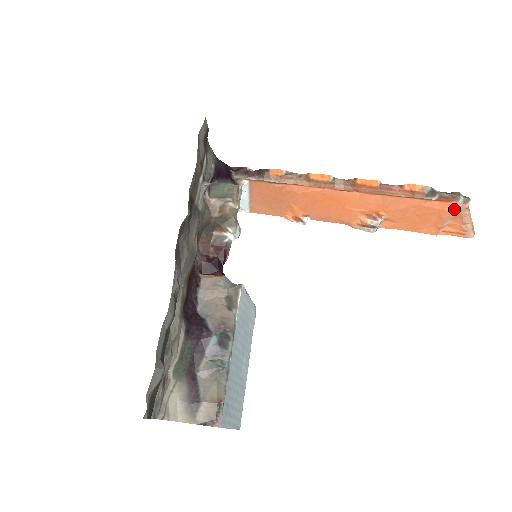
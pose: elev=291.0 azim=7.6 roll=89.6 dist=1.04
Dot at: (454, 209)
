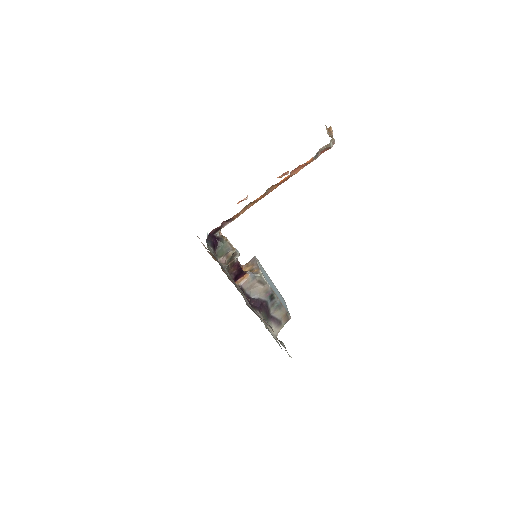
Dot at: occluded
